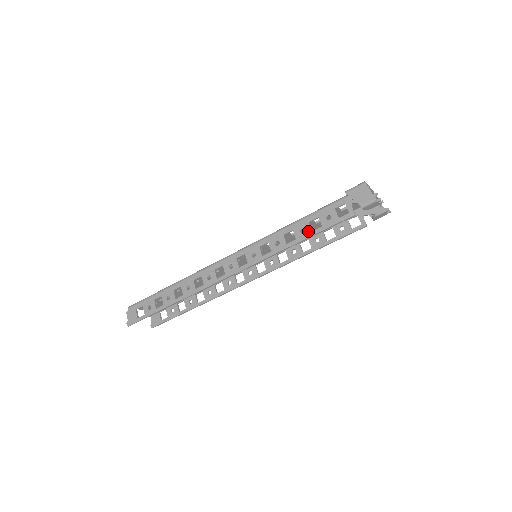
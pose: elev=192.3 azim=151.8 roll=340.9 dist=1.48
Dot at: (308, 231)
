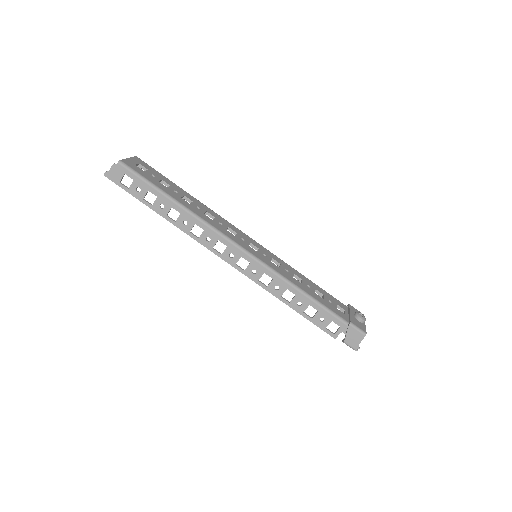
Dot at: (302, 309)
